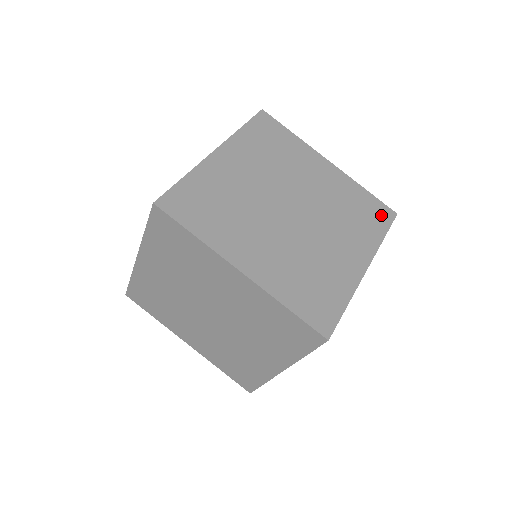
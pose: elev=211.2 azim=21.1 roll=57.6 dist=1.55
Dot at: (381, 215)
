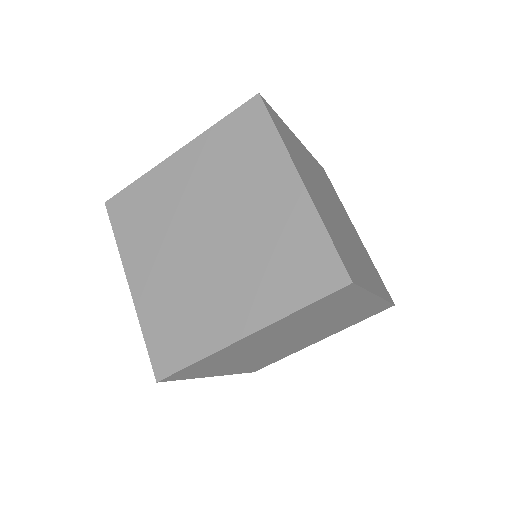
Dot at: (252, 119)
